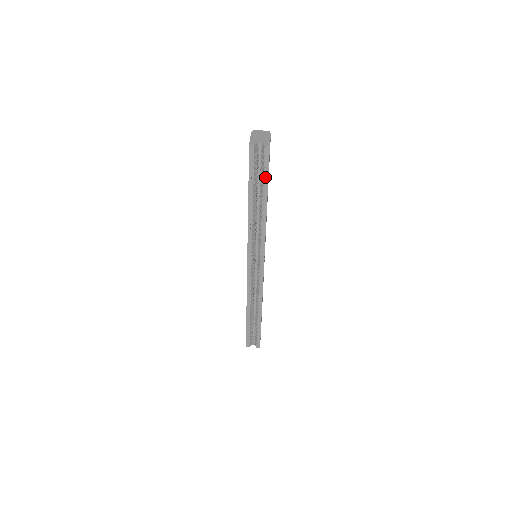
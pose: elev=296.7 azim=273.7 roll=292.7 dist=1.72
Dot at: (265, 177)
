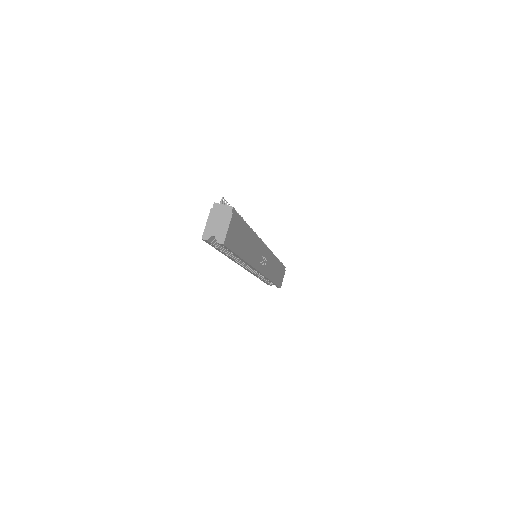
Dot at: (230, 252)
